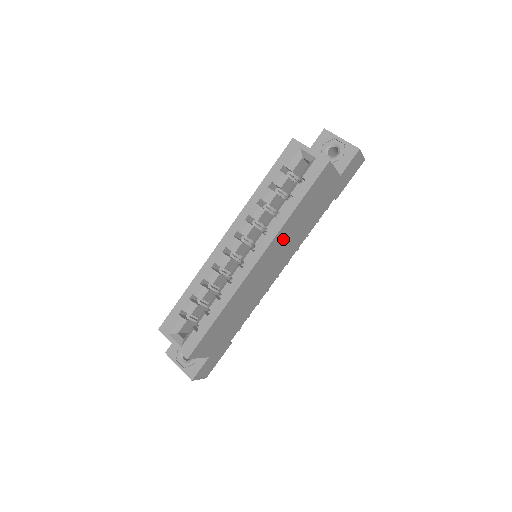
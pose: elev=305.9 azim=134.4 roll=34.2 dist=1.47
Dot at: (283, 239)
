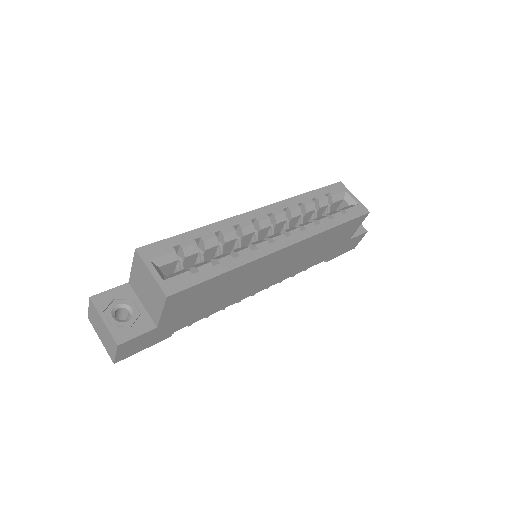
Dot at: (304, 249)
